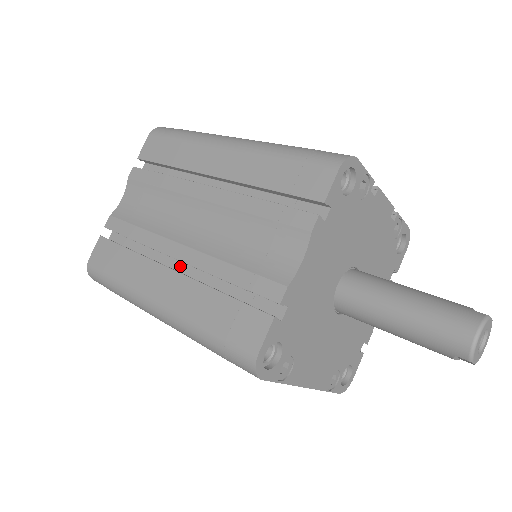
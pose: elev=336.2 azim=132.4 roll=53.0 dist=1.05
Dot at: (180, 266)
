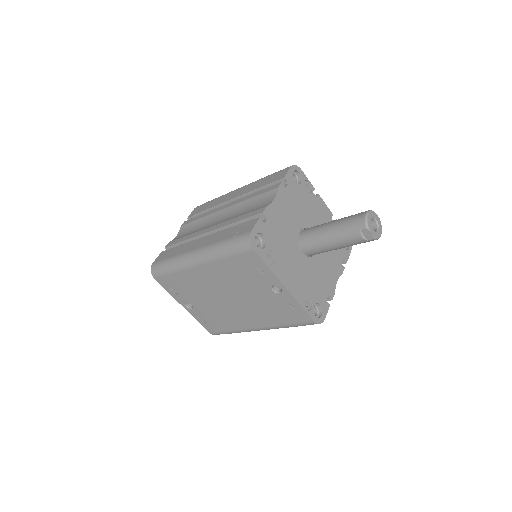
Dot at: occluded
